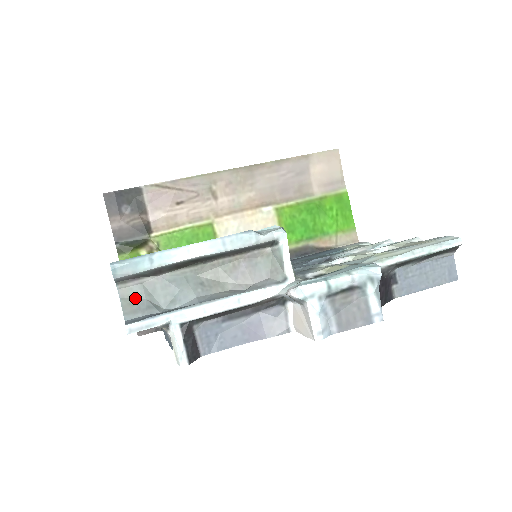
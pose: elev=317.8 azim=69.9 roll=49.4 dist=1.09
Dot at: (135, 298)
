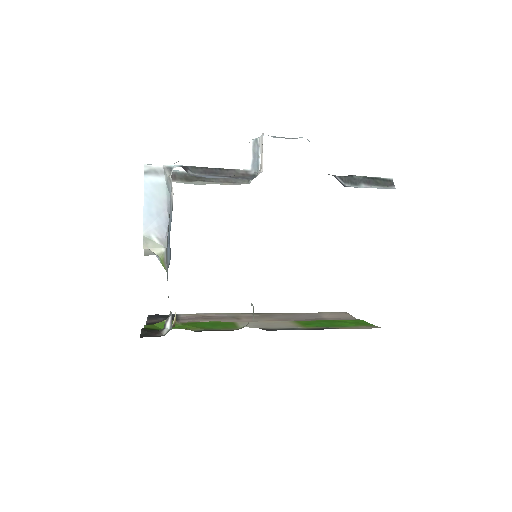
Dot at: occluded
